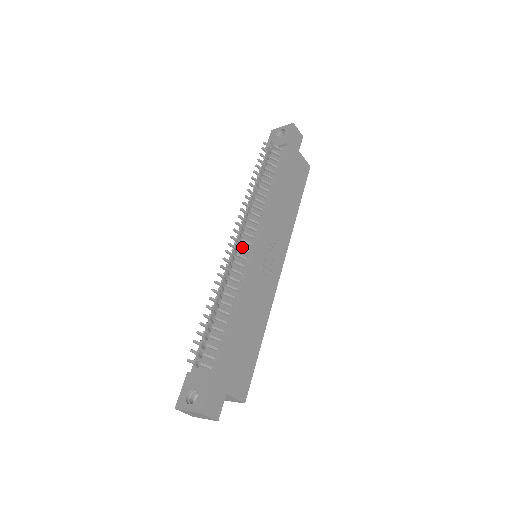
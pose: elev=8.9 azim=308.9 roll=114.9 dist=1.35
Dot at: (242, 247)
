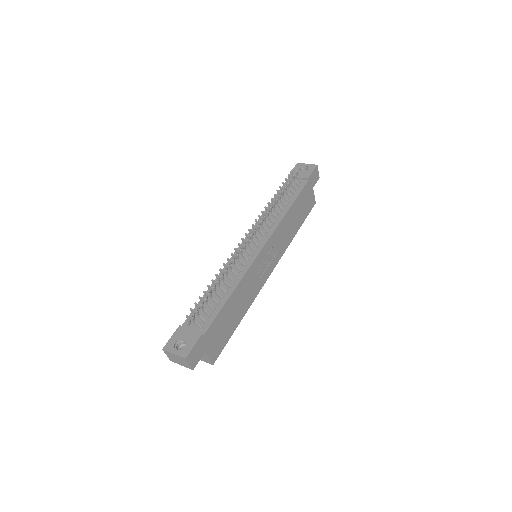
Dot at: (251, 245)
